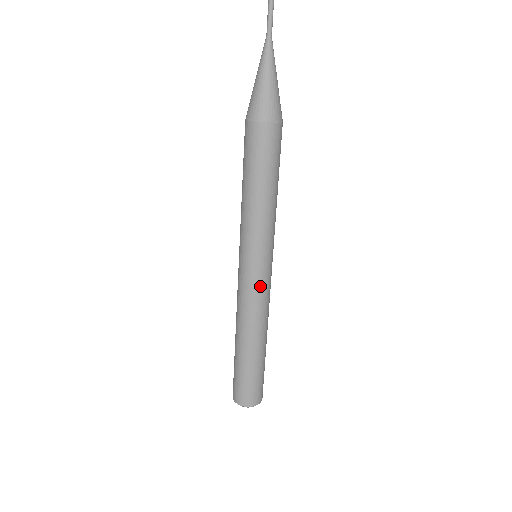
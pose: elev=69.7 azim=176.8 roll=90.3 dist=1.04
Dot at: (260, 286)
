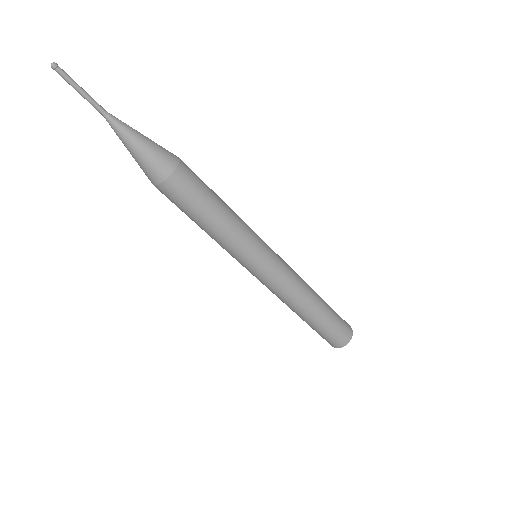
Dot at: (264, 283)
